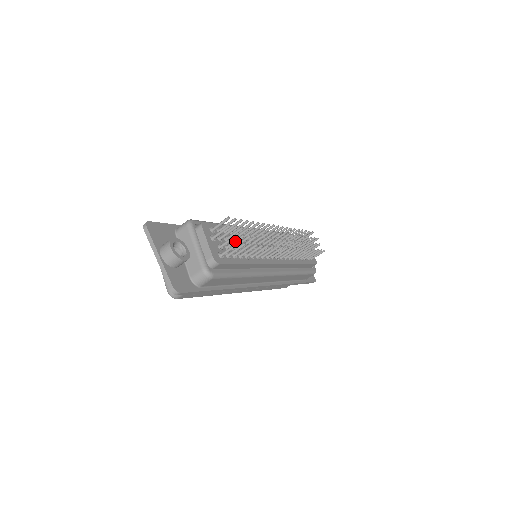
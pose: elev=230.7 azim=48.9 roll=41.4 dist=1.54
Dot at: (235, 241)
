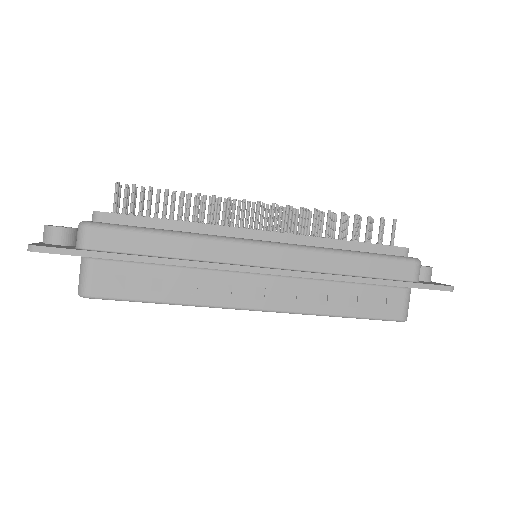
Dot at: occluded
